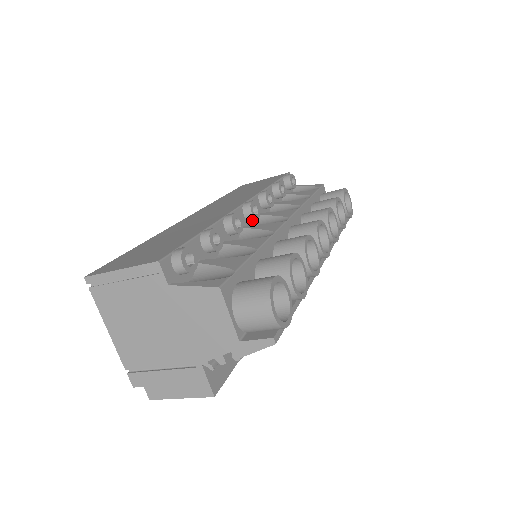
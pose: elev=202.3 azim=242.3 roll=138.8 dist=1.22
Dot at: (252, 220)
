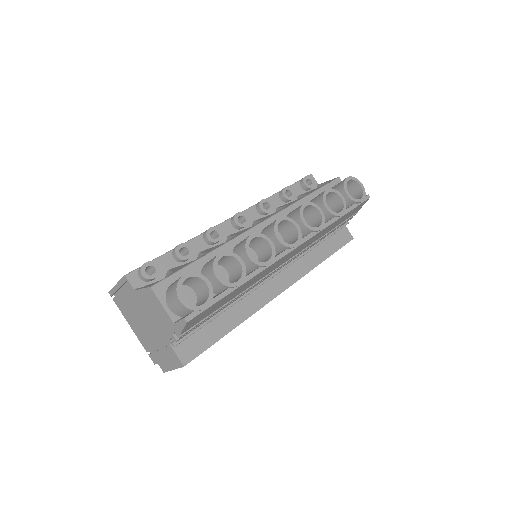
Dot at: (245, 228)
